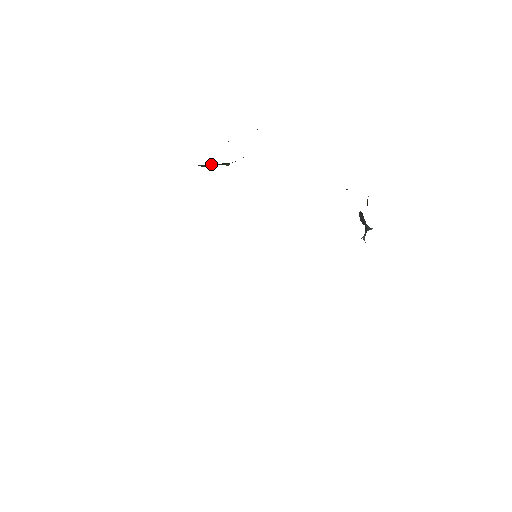
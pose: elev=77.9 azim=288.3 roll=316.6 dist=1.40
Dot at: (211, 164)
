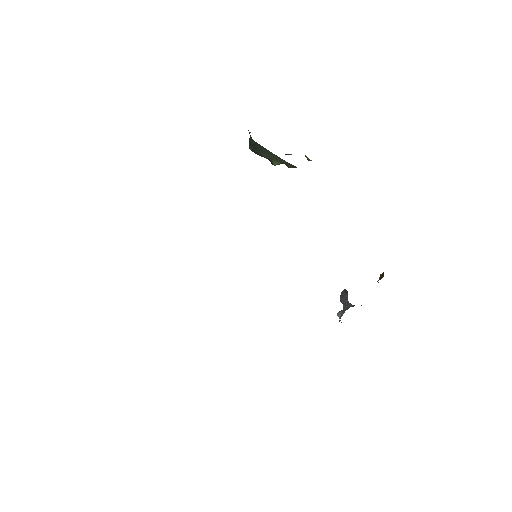
Dot at: (266, 150)
